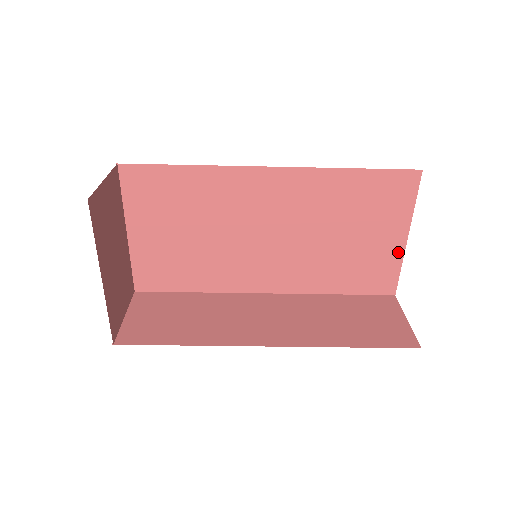
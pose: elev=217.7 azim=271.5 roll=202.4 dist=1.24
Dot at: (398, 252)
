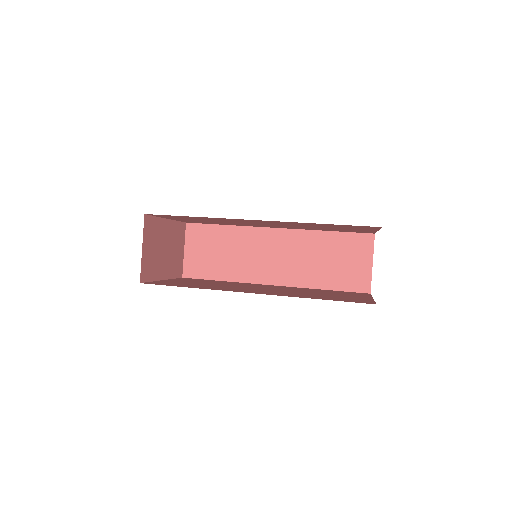
Dot at: (372, 231)
